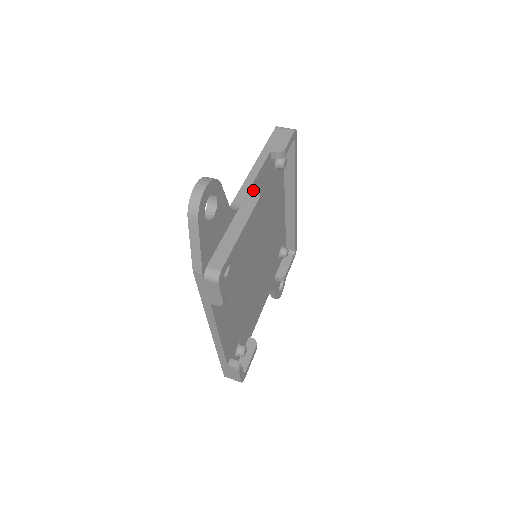
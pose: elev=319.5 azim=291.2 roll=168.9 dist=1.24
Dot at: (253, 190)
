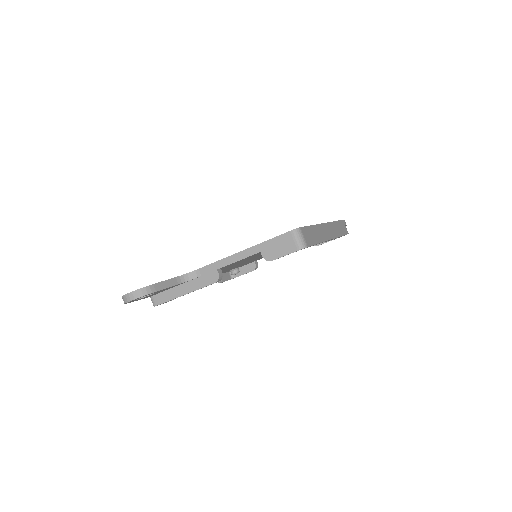
Dot at: (217, 273)
